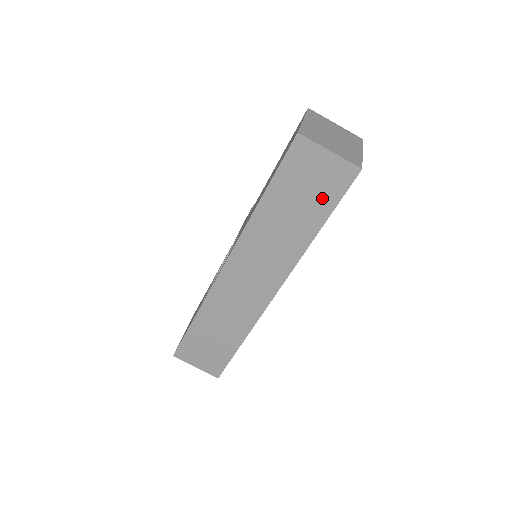
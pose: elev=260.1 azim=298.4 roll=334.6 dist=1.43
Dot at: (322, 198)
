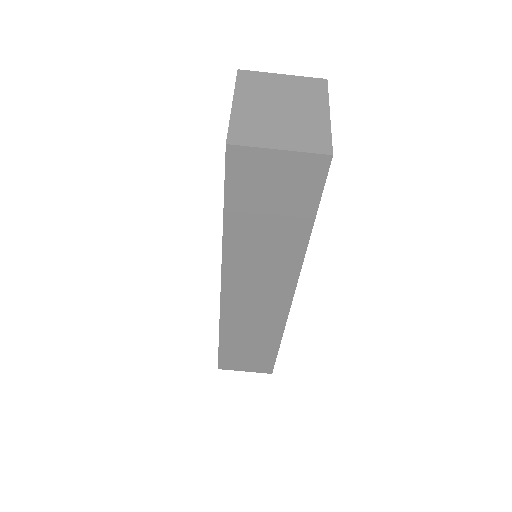
Dot at: (296, 202)
